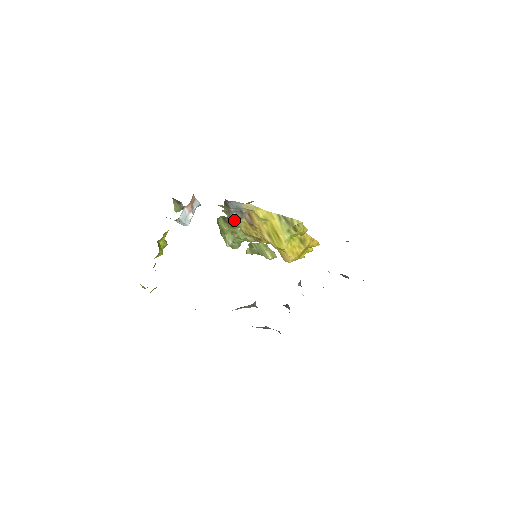
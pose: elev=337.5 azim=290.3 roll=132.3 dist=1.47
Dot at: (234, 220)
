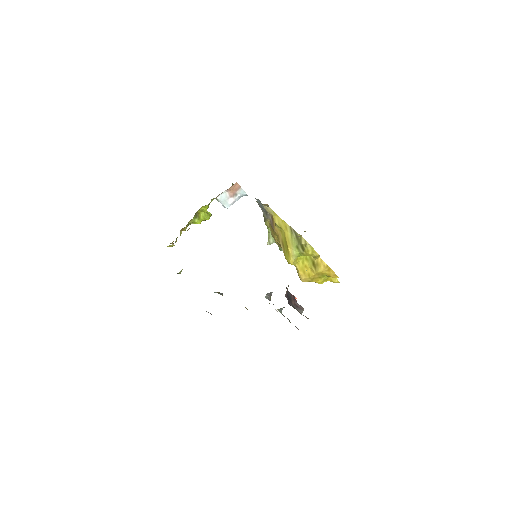
Dot at: (264, 219)
